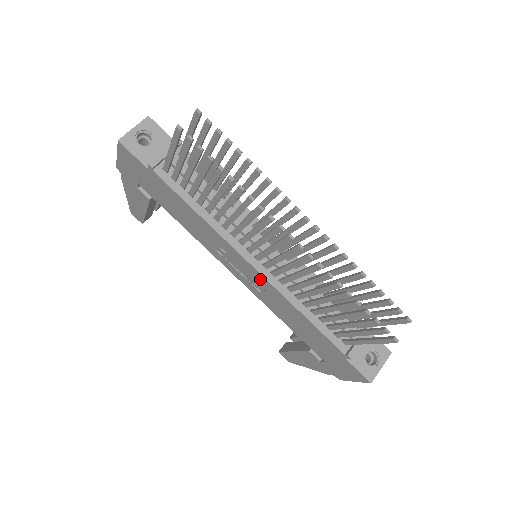
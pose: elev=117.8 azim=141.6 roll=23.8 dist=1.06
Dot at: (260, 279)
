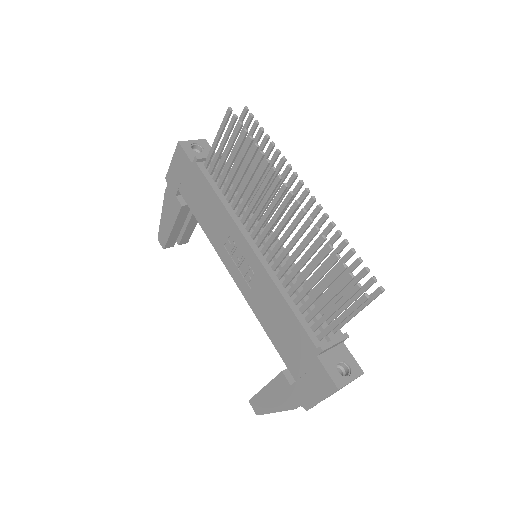
Dot at: (255, 265)
